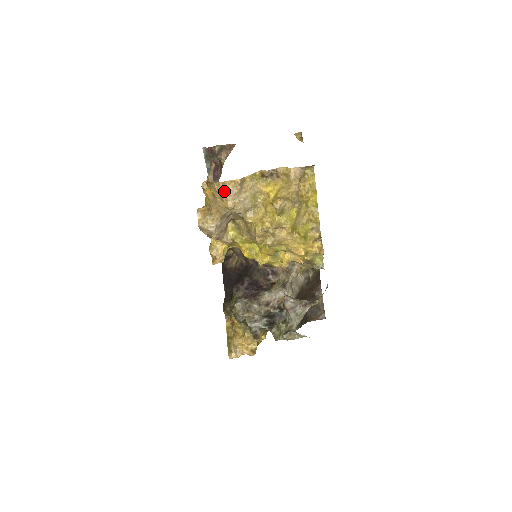
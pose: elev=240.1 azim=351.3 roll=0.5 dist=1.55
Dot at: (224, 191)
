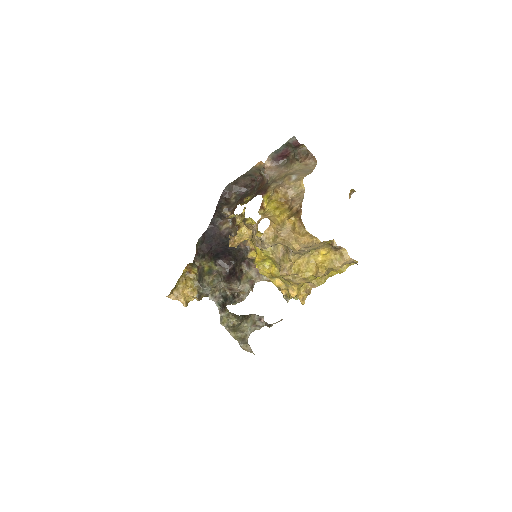
Dot at: (305, 239)
